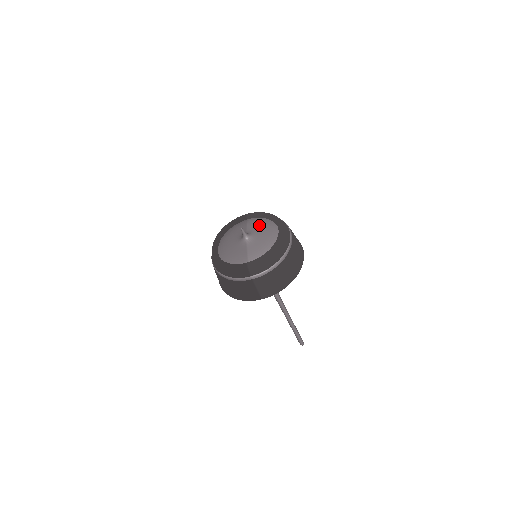
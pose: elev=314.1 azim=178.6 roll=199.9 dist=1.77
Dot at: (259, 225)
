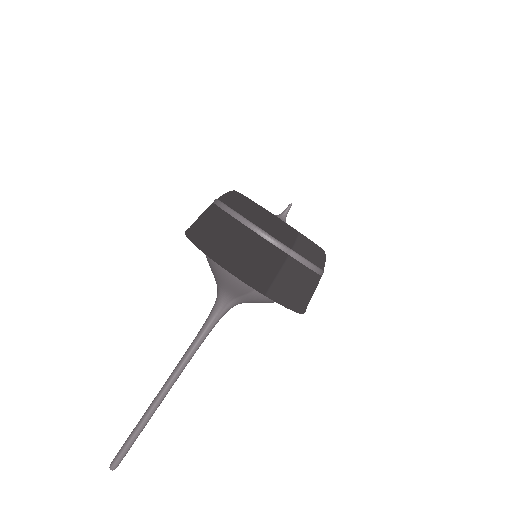
Dot at: occluded
